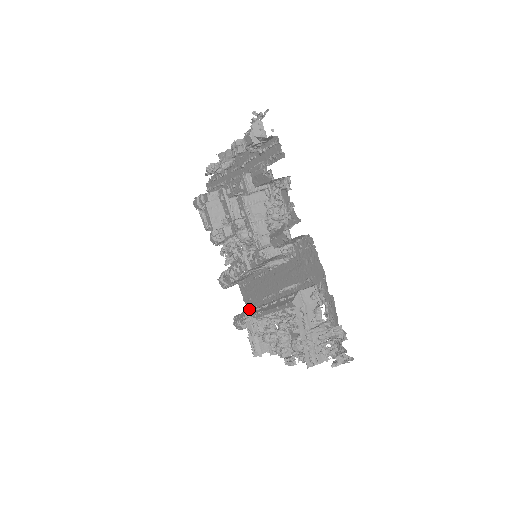
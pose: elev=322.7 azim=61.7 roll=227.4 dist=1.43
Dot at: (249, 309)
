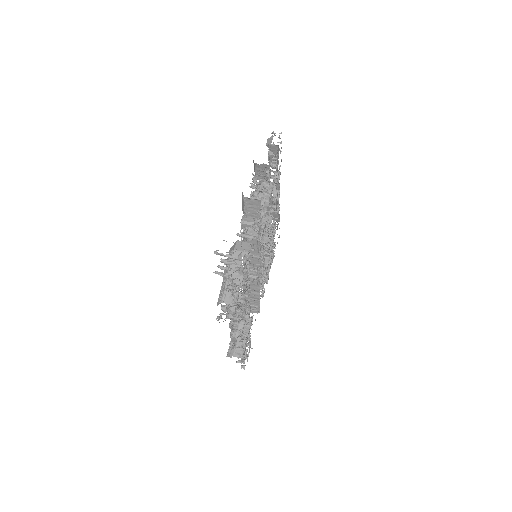
Dot at: occluded
